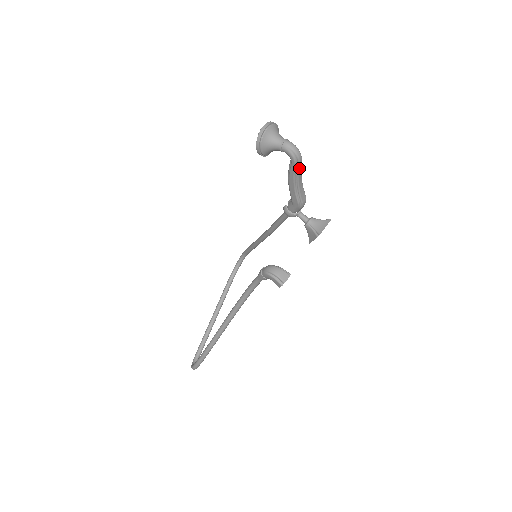
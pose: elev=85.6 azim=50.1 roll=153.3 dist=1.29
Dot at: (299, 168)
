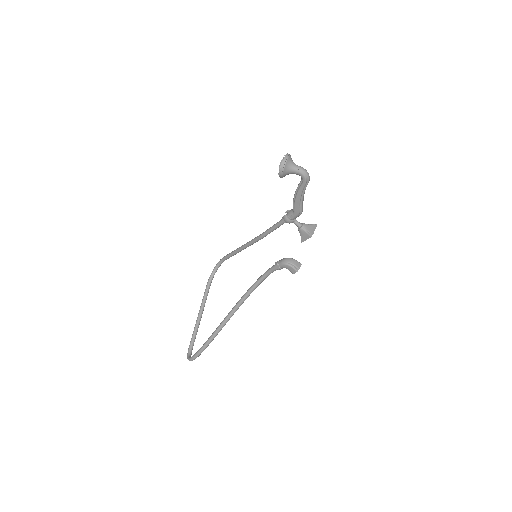
Dot at: (306, 186)
